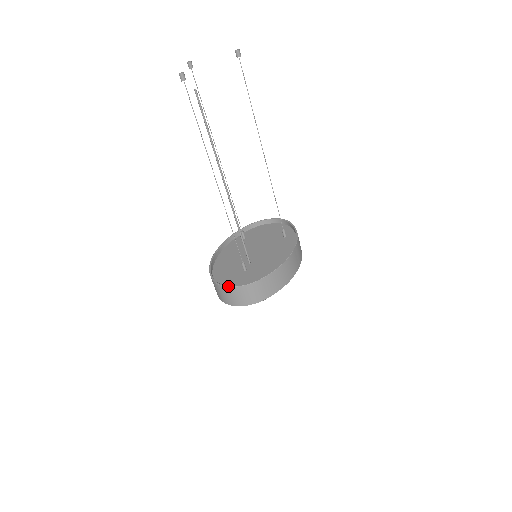
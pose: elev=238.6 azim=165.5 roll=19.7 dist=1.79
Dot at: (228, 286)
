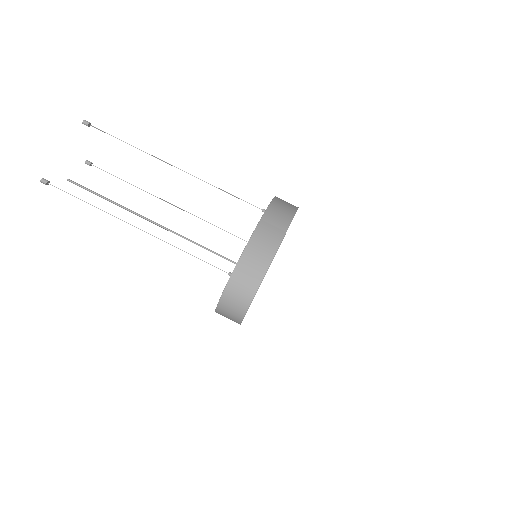
Dot at: (216, 308)
